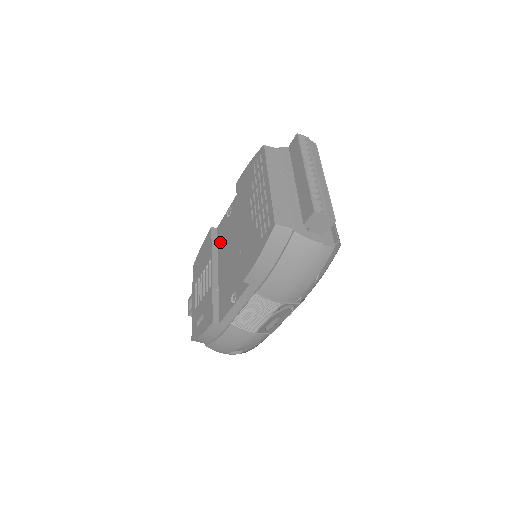
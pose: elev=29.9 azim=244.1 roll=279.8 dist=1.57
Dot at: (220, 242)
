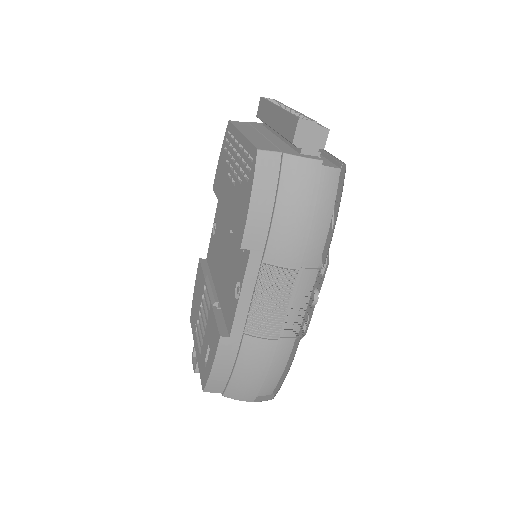
Dot at: (212, 264)
